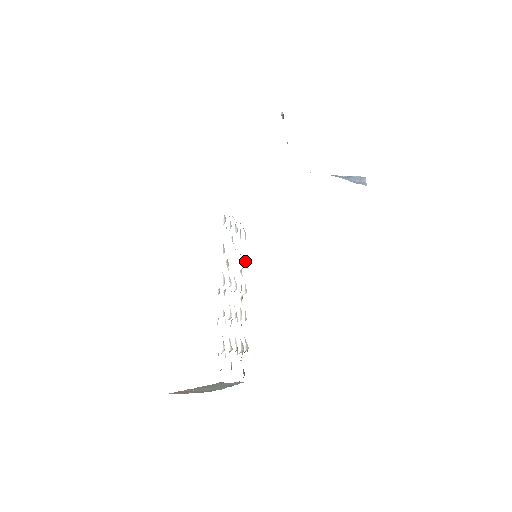
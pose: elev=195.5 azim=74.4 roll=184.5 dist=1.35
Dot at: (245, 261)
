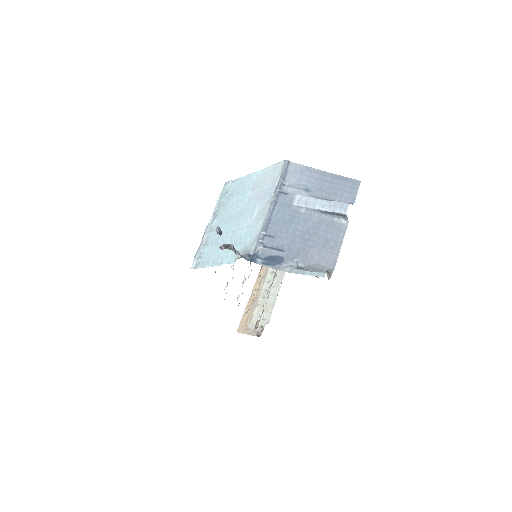
Dot at: occluded
